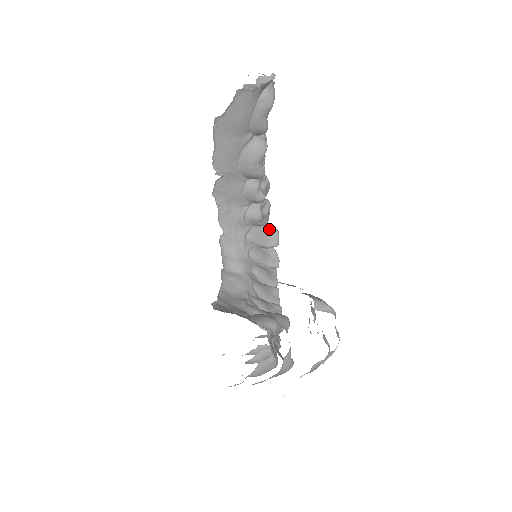
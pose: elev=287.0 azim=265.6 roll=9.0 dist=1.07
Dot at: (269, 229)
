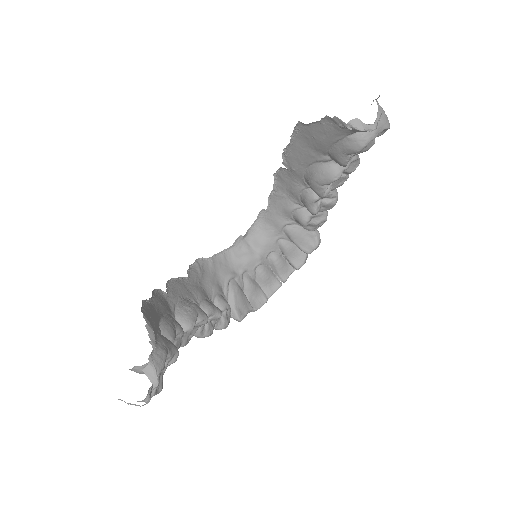
Dot at: (312, 236)
